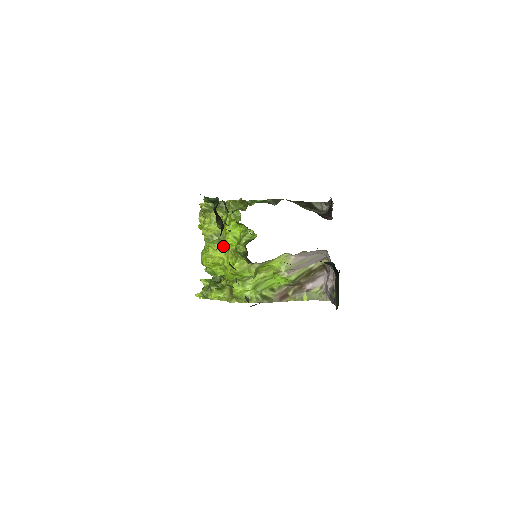
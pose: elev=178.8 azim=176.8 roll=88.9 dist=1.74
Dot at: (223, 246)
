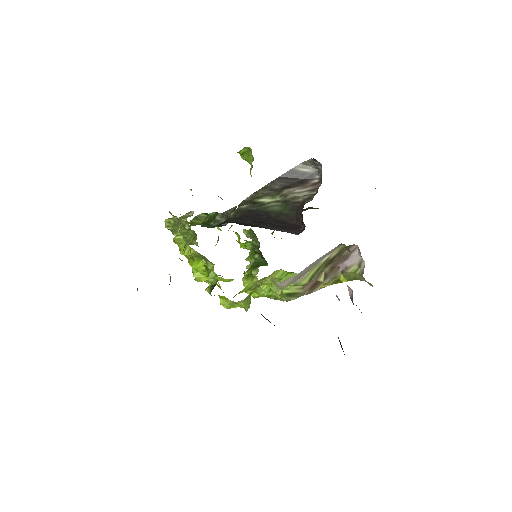
Dot at: occluded
